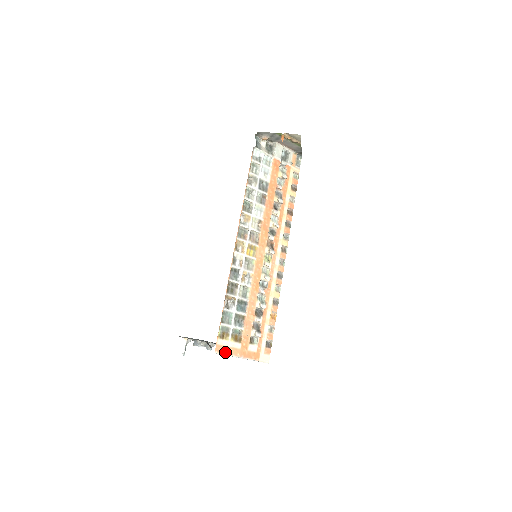
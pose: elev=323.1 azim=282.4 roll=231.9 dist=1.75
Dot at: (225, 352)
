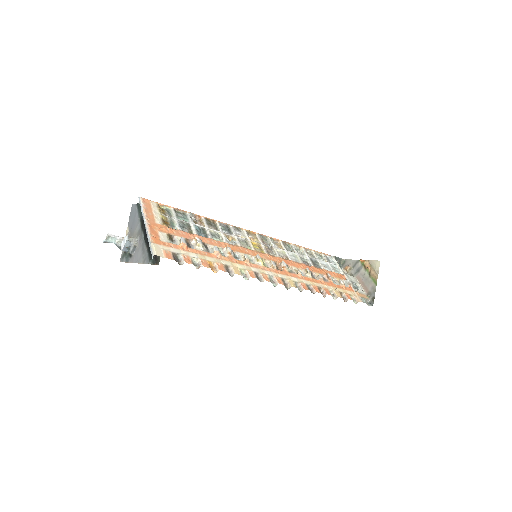
Dot at: (145, 207)
